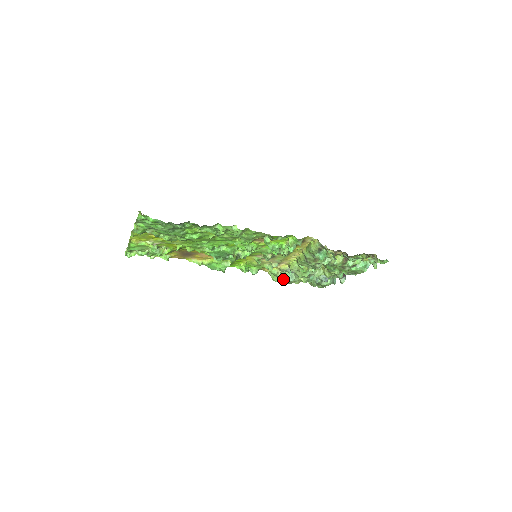
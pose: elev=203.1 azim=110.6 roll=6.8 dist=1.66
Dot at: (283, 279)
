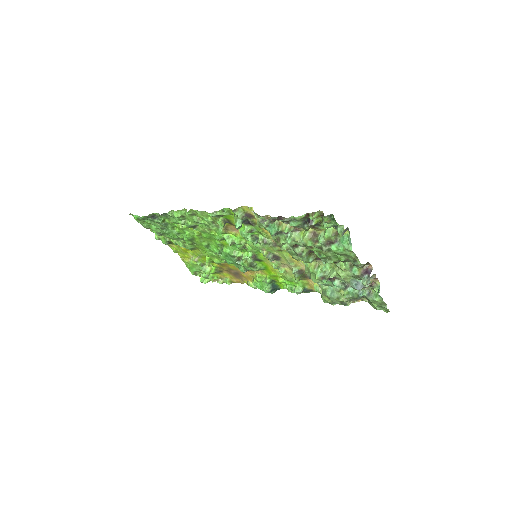
Dot at: (327, 297)
